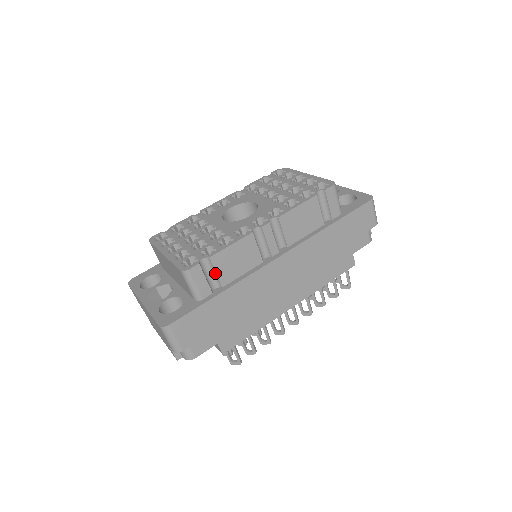
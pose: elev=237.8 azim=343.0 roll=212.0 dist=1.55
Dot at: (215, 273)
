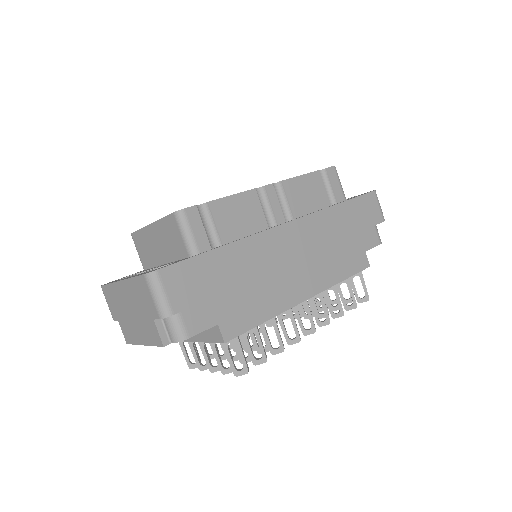
Dot at: (214, 225)
